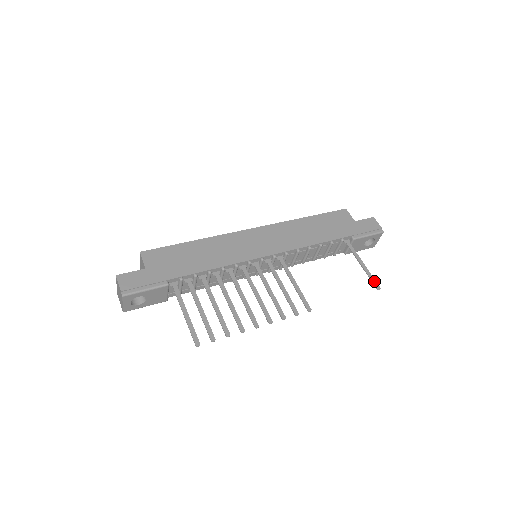
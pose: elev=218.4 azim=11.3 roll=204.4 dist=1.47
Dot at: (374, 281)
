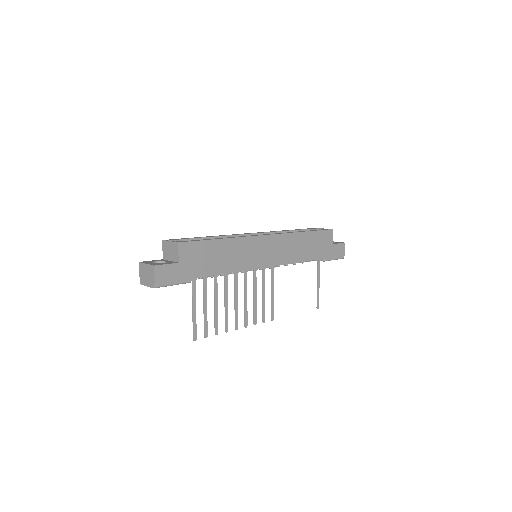
Dot at: (318, 301)
